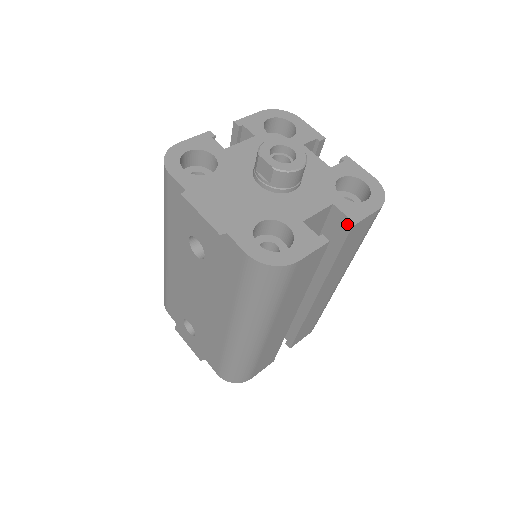
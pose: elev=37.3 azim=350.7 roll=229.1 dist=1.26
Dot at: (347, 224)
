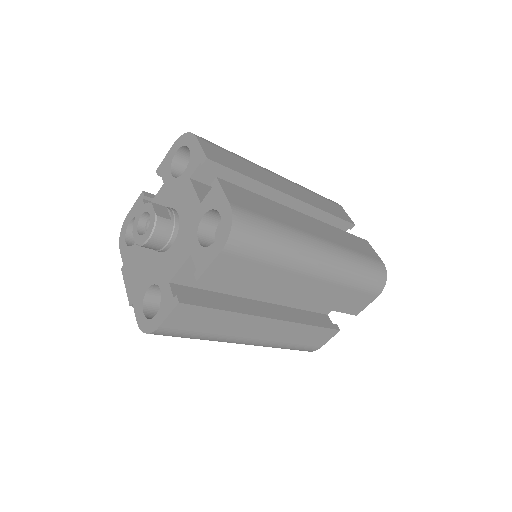
Dot at: (197, 277)
